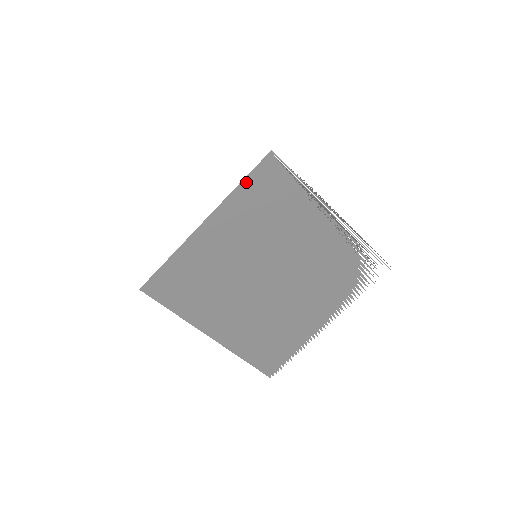
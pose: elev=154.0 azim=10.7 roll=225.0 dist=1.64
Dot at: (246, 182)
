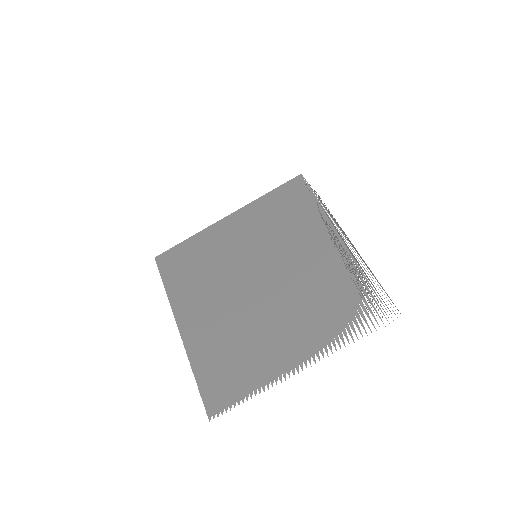
Dot at: (273, 193)
